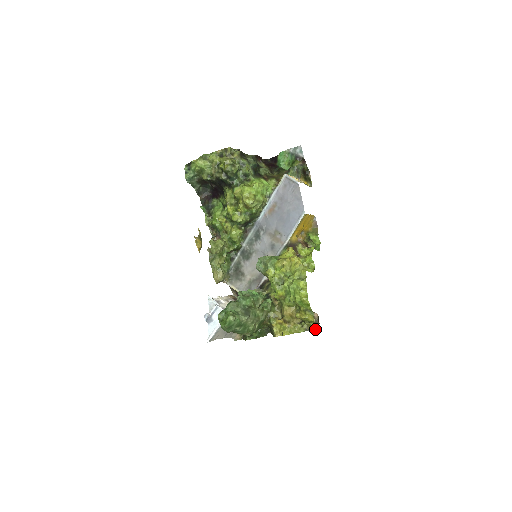
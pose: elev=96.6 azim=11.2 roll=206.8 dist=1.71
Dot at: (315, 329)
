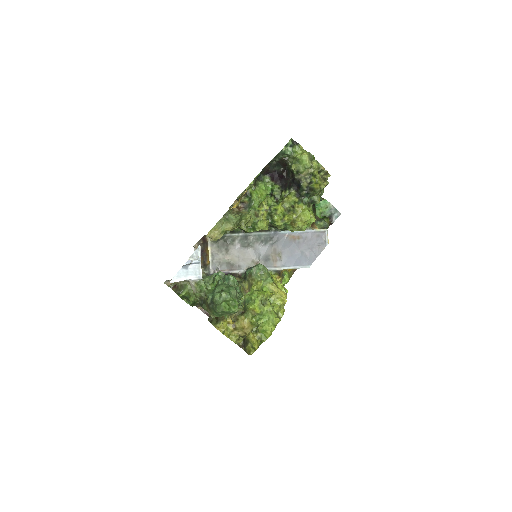
Dot at: (246, 351)
